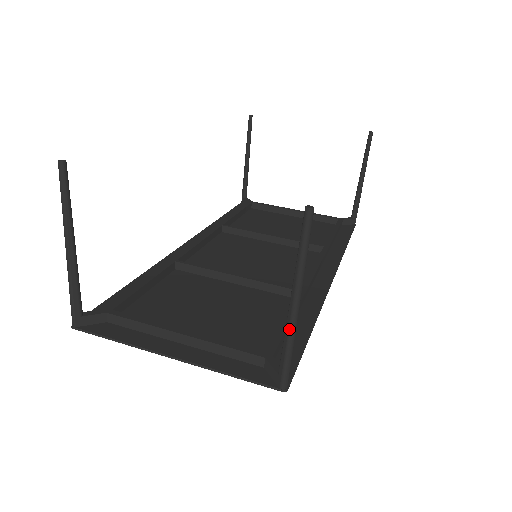
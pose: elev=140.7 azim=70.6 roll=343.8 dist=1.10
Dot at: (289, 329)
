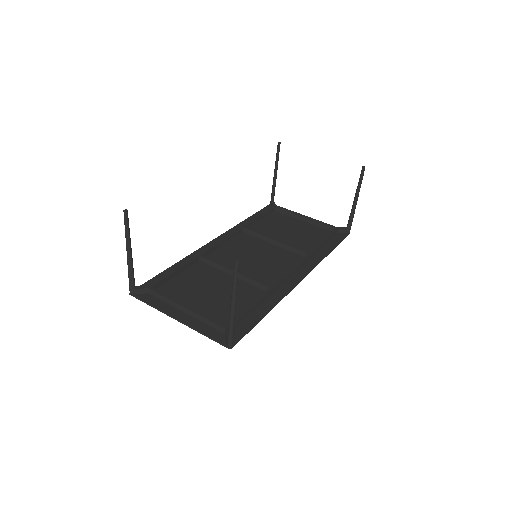
Dot at: (230, 317)
